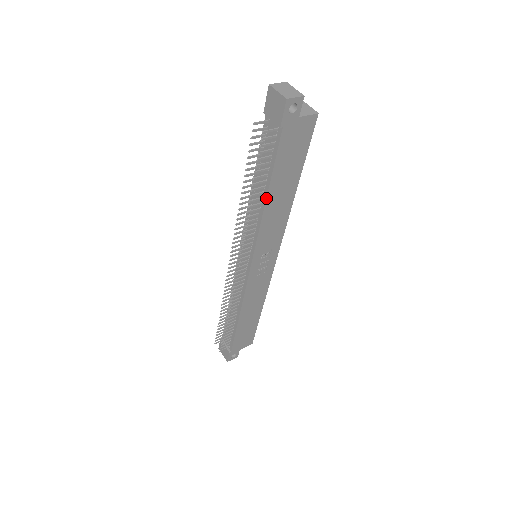
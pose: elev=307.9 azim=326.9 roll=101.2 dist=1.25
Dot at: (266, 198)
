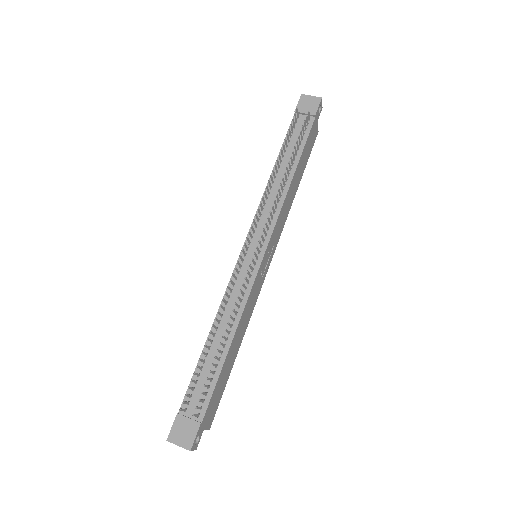
Dot at: (294, 173)
